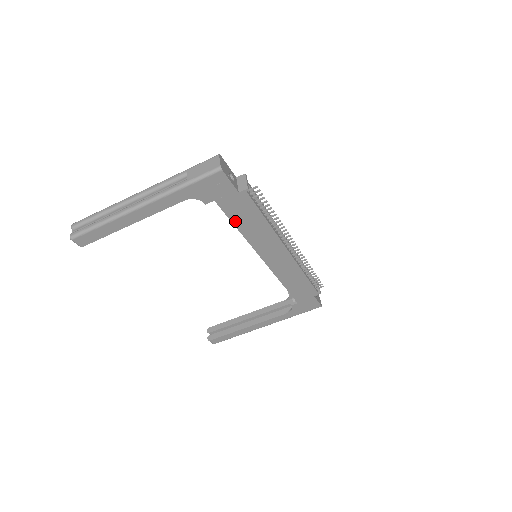
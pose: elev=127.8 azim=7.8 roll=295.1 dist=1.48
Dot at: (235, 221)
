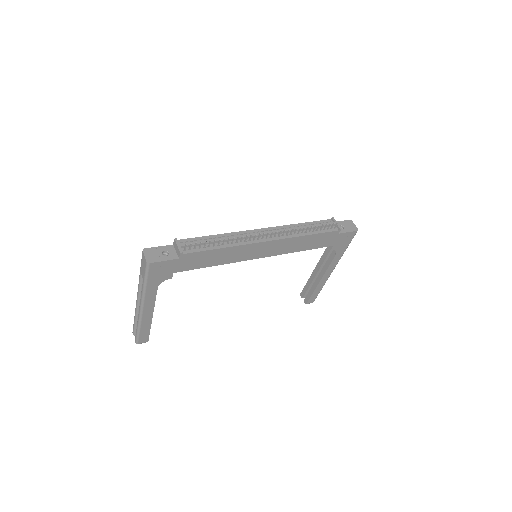
Dot at: (204, 266)
